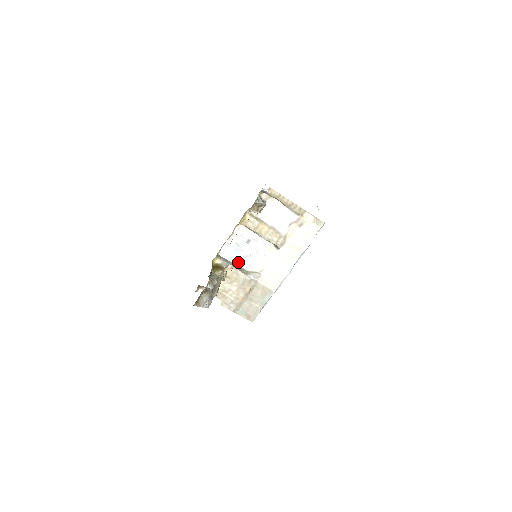
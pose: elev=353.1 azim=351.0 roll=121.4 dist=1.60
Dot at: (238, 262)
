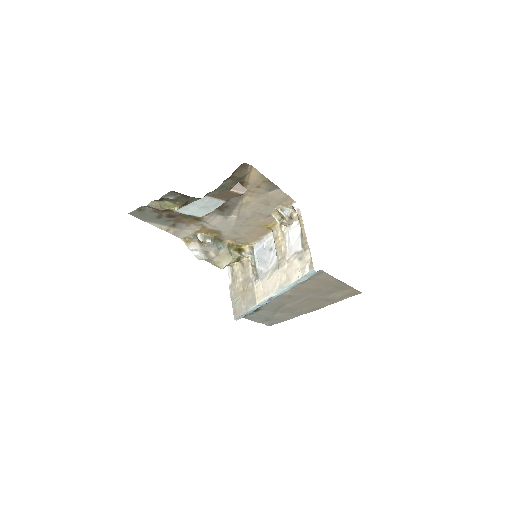
Dot at: (259, 263)
